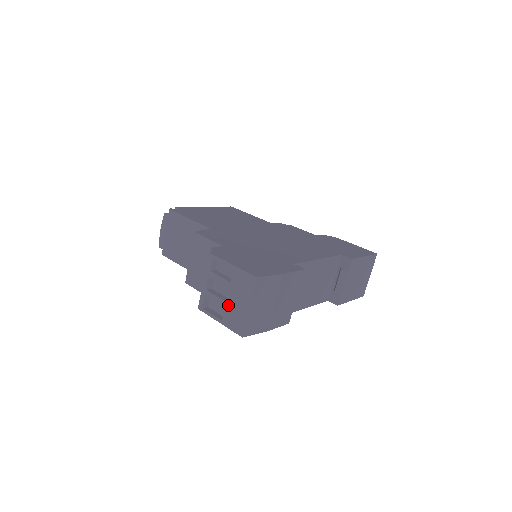
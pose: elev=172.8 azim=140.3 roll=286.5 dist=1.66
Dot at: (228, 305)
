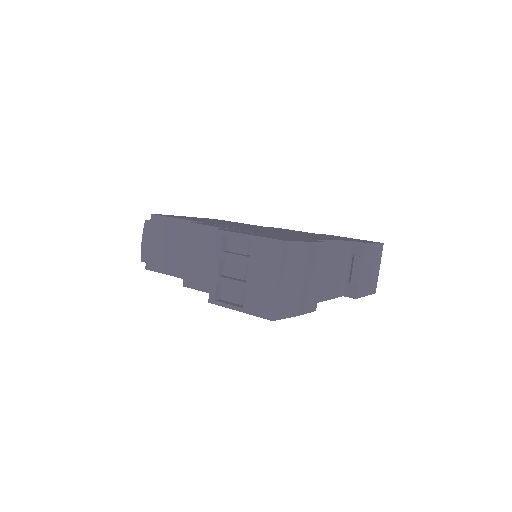
Dot at: (249, 286)
